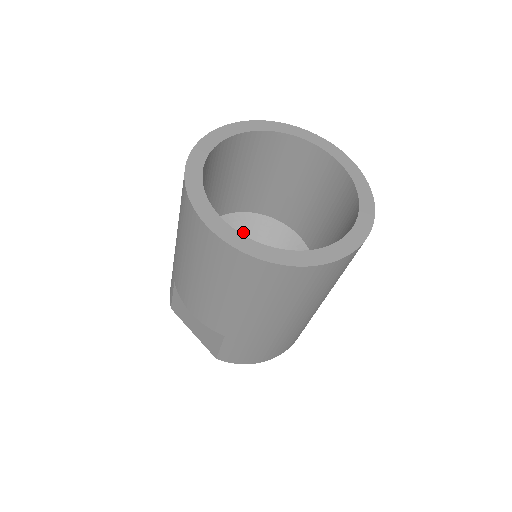
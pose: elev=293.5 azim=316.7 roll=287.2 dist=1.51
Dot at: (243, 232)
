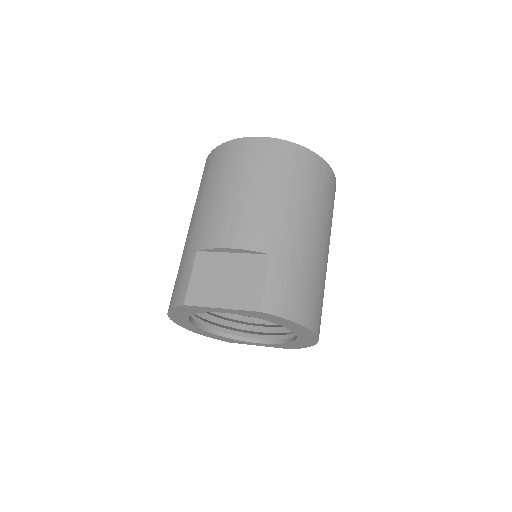
Dot at: occluded
